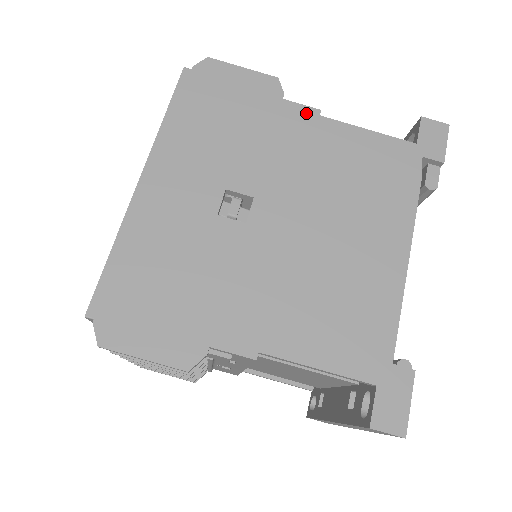
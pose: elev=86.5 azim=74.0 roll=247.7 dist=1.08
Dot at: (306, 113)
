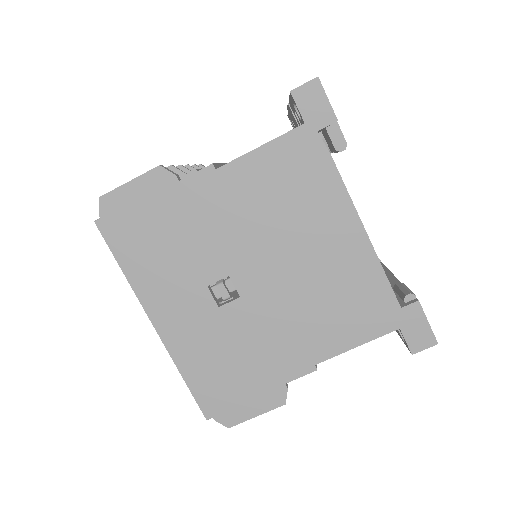
Dot at: (205, 177)
